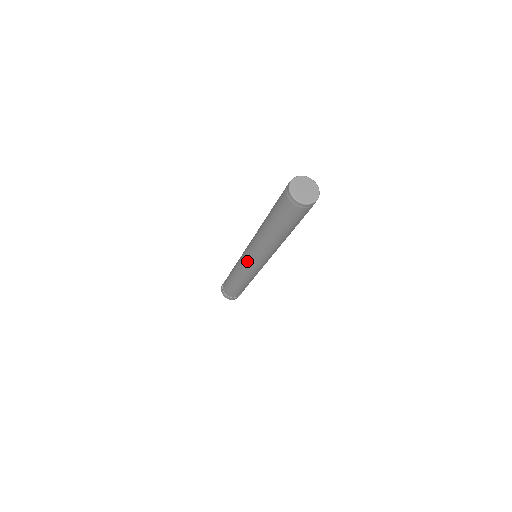
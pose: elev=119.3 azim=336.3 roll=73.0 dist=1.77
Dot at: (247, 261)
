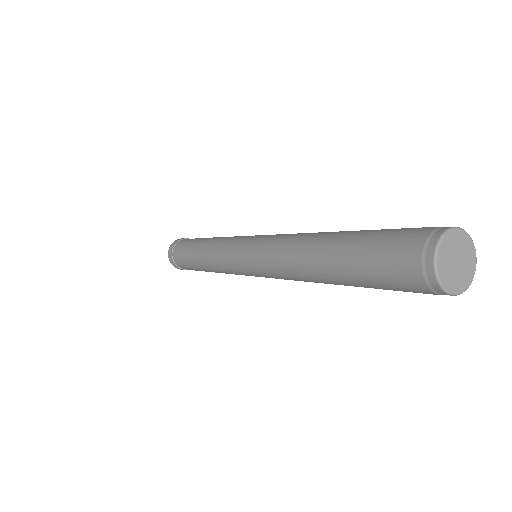
Dot at: occluded
